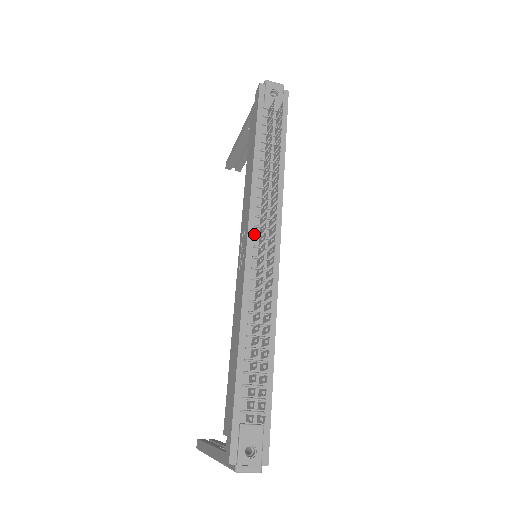
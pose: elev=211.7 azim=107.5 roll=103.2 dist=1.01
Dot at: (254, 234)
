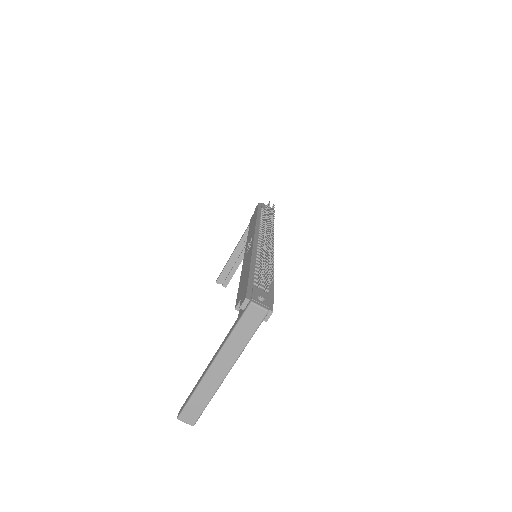
Dot at: (258, 236)
